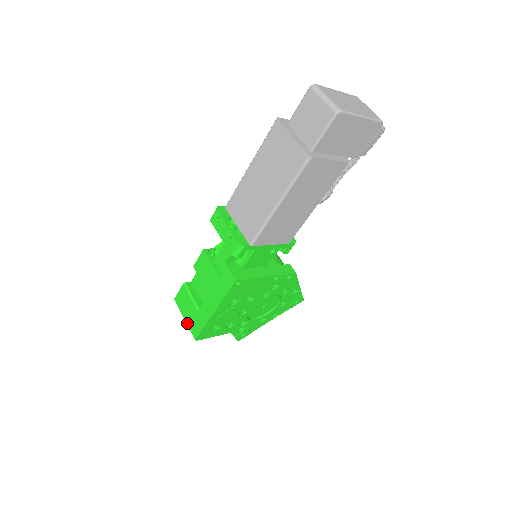
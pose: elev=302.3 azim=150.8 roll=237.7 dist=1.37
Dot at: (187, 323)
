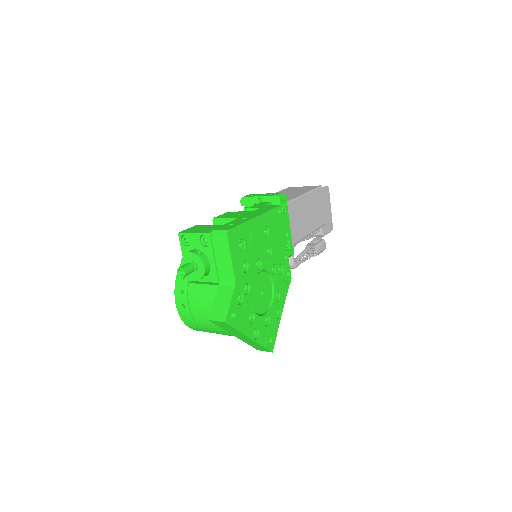
Dot at: (208, 232)
